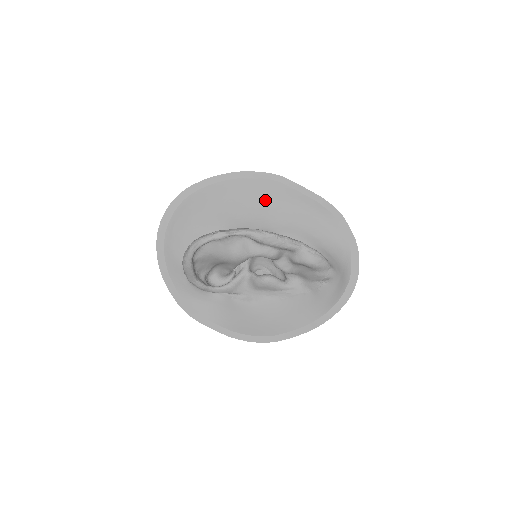
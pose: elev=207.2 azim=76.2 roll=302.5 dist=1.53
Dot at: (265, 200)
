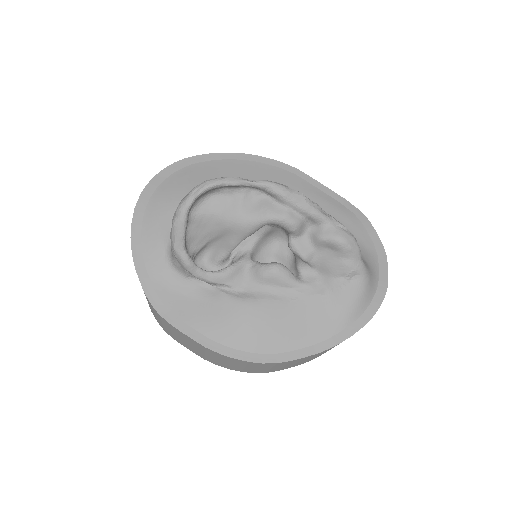
Dot at: occluded
